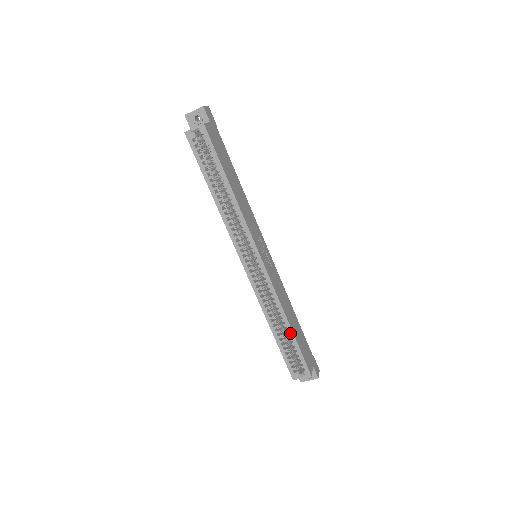
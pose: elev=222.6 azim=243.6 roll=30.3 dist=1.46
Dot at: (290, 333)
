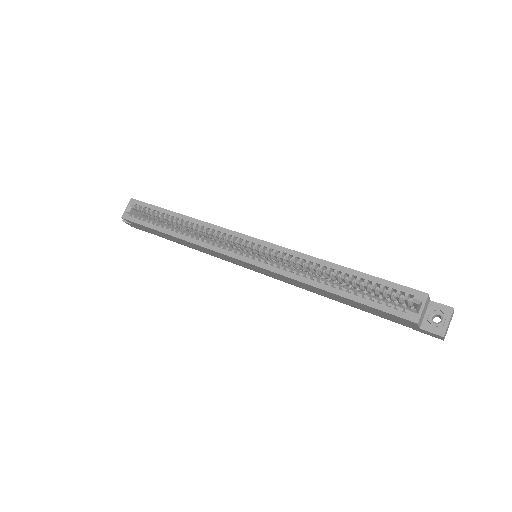
Dot at: (350, 273)
